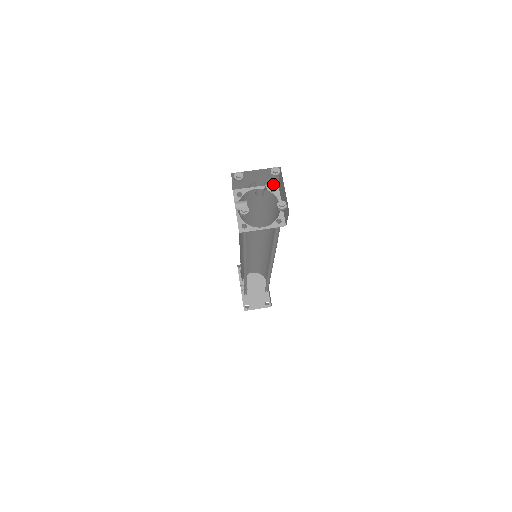
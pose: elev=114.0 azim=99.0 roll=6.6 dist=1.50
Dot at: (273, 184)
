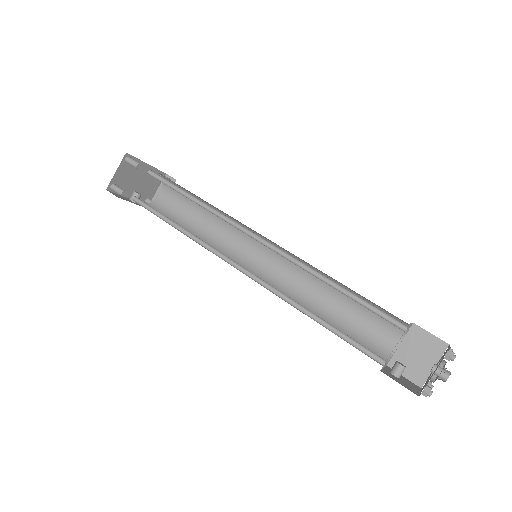
Dot at: occluded
